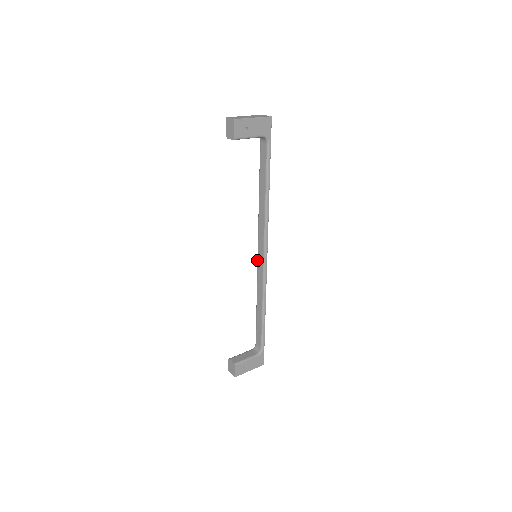
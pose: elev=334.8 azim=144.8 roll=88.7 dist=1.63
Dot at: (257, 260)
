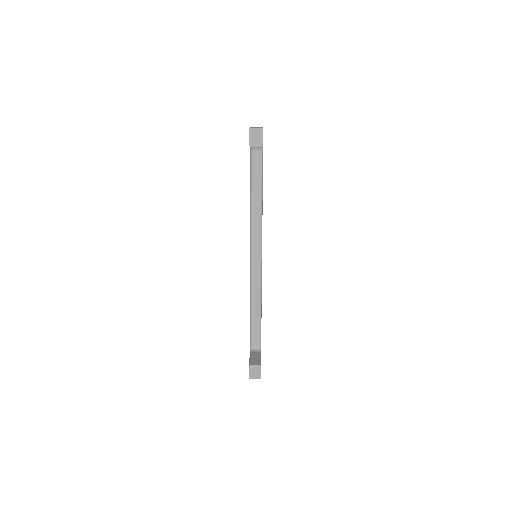
Dot at: (250, 262)
